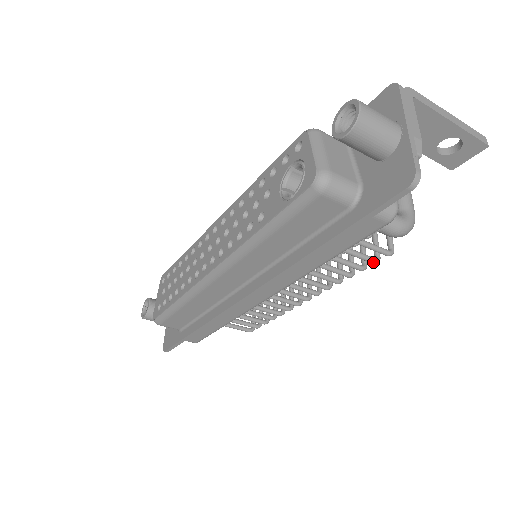
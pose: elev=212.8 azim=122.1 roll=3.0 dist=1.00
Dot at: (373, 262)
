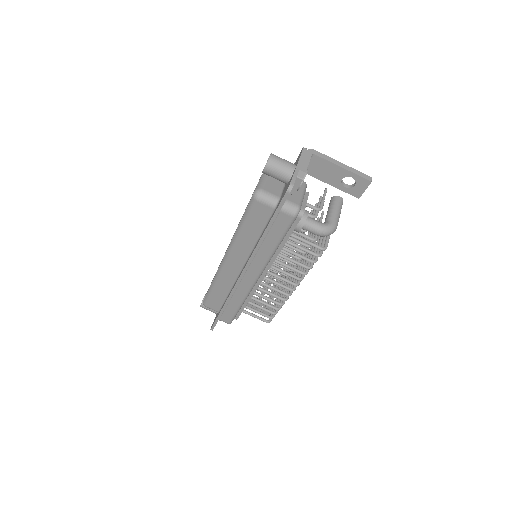
Dot at: (315, 255)
